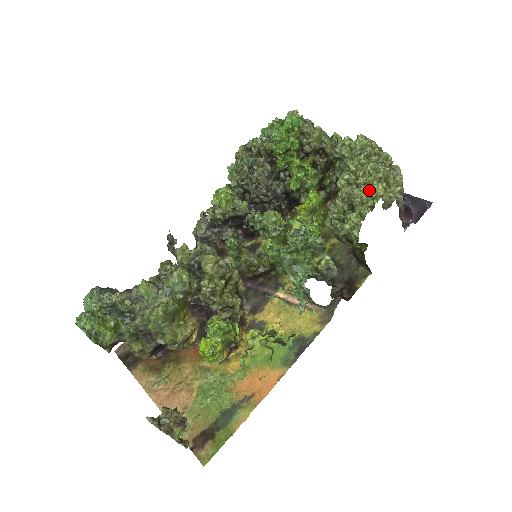
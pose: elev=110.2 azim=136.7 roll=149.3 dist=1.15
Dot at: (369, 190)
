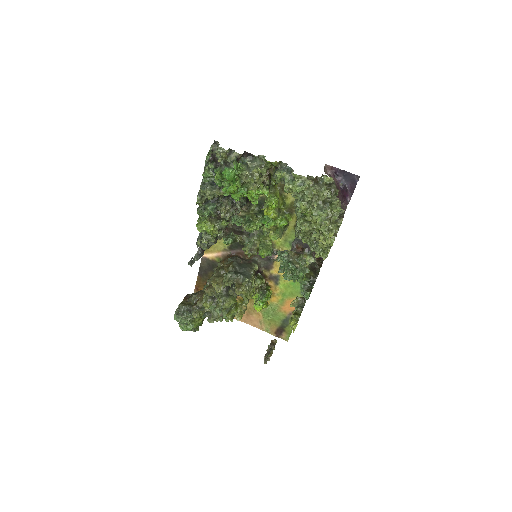
Dot at: (324, 238)
